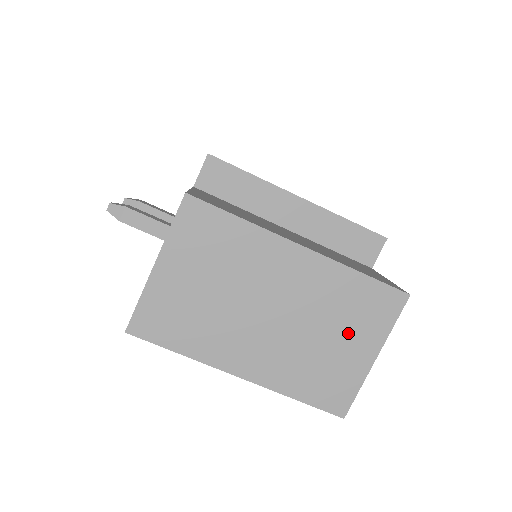
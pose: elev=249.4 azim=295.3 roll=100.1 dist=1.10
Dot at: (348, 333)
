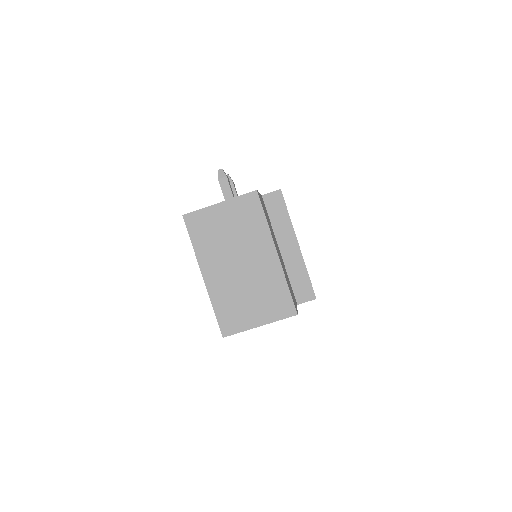
Dot at: (260, 304)
